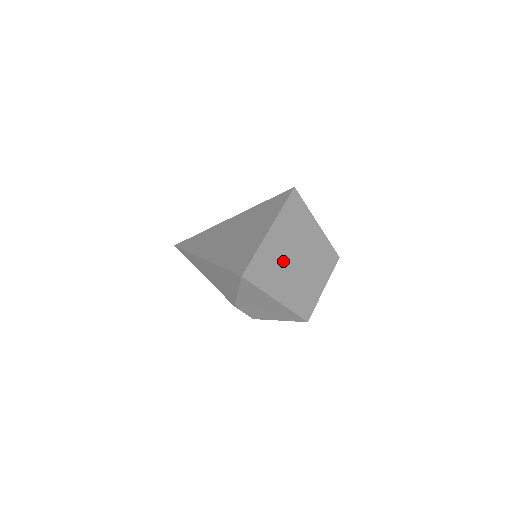
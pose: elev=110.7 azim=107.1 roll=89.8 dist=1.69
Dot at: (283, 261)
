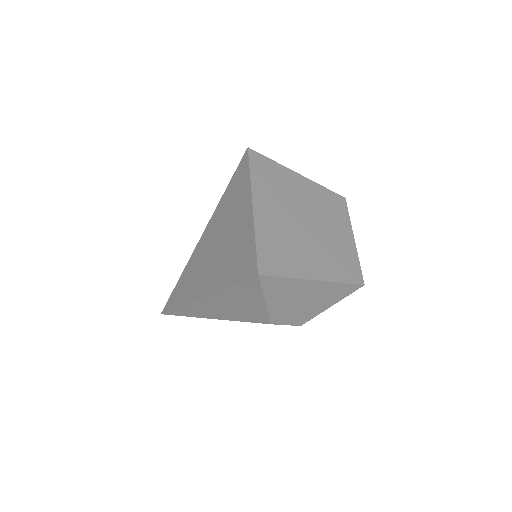
Dot at: (291, 232)
